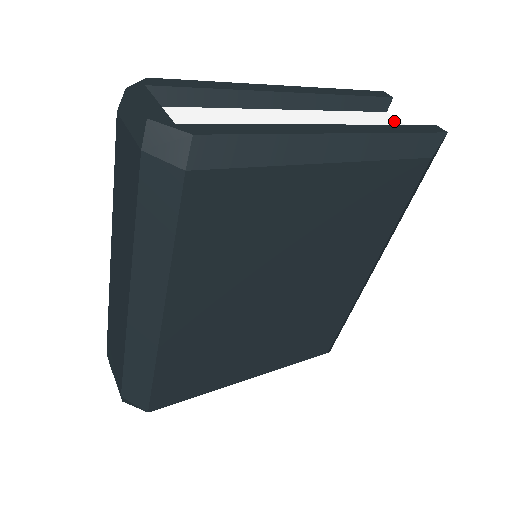
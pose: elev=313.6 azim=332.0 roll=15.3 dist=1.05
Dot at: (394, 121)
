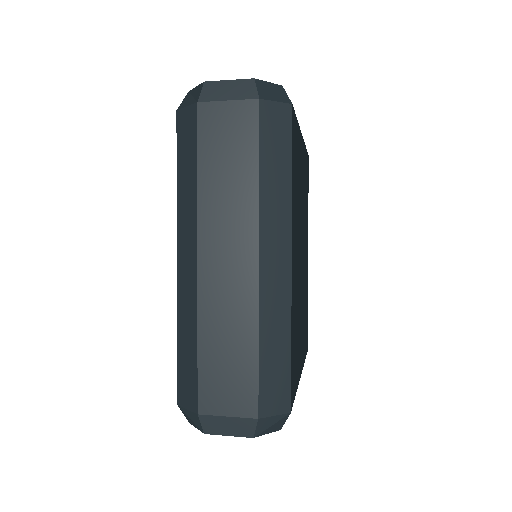
Dot at: occluded
